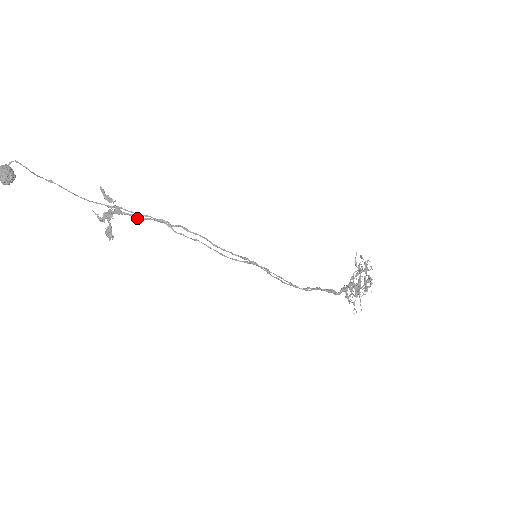
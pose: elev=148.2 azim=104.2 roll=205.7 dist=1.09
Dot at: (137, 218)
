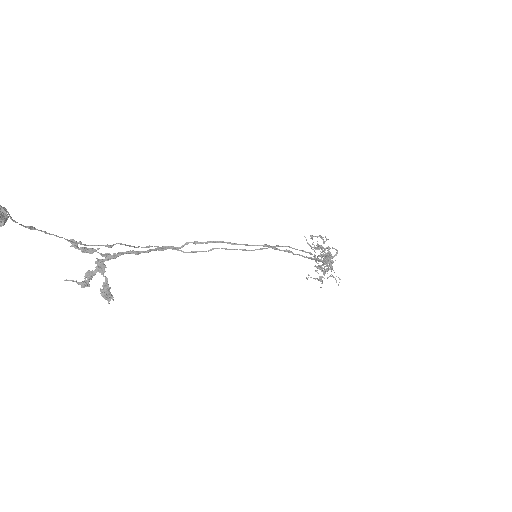
Dot at: occluded
